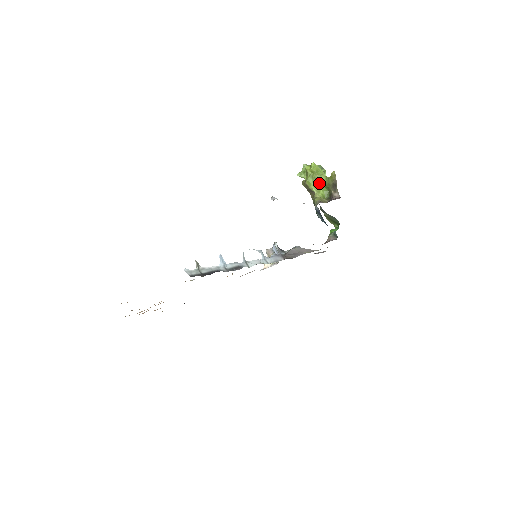
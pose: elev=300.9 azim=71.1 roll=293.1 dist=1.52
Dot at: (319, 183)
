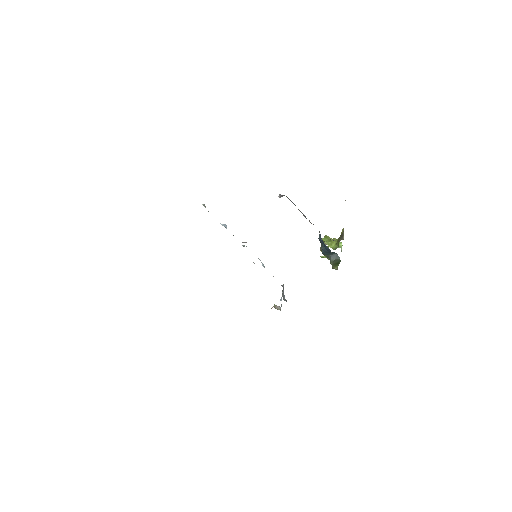
Dot at: (332, 241)
